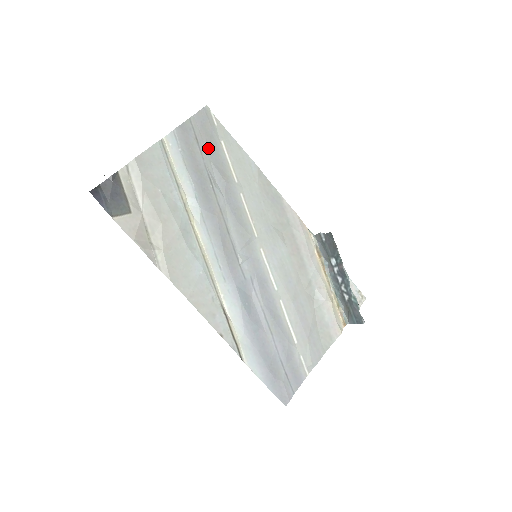
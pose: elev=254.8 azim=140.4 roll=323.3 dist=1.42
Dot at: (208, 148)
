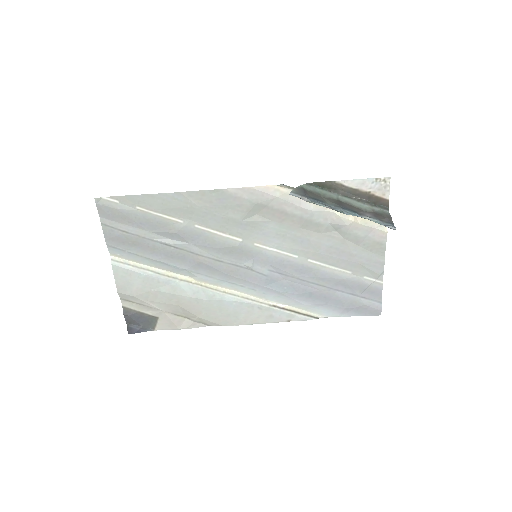
Dot at: (137, 226)
